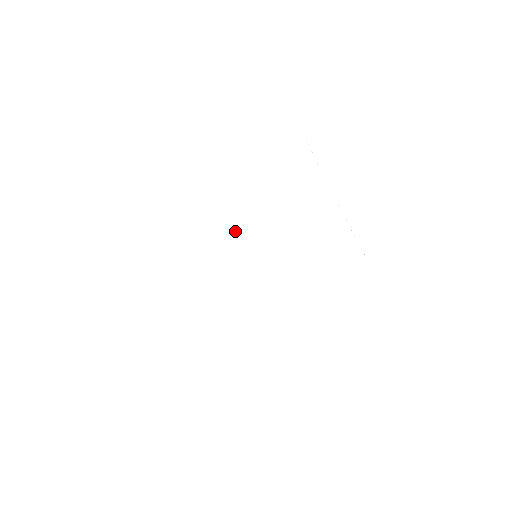
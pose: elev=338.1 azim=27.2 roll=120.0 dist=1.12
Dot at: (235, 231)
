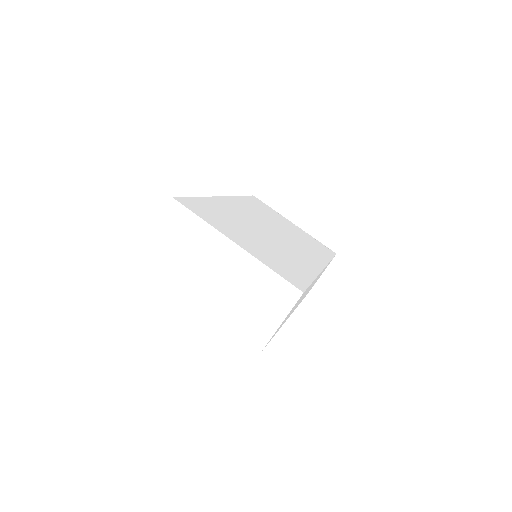
Dot at: (236, 221)
